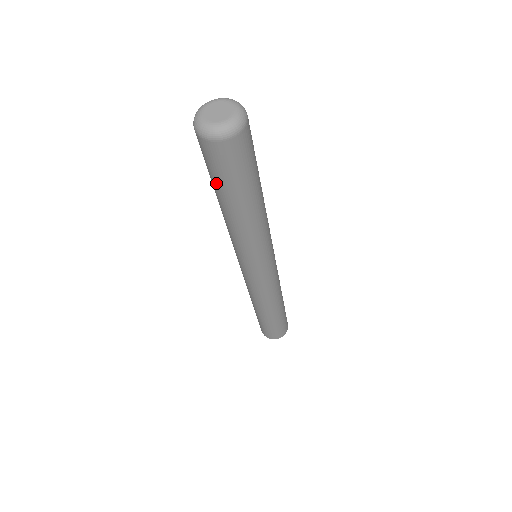
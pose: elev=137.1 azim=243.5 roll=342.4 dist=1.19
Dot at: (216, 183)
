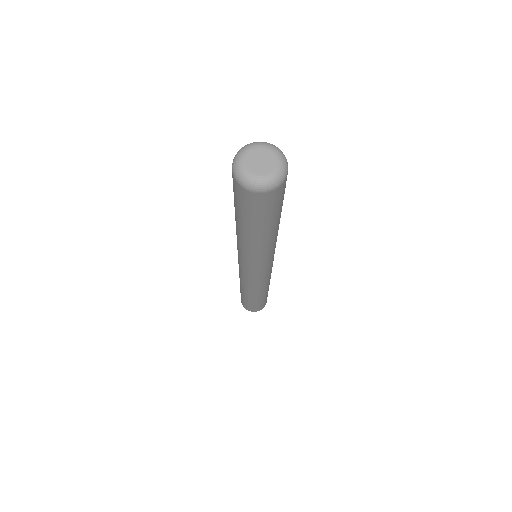
Dot at: occluded
